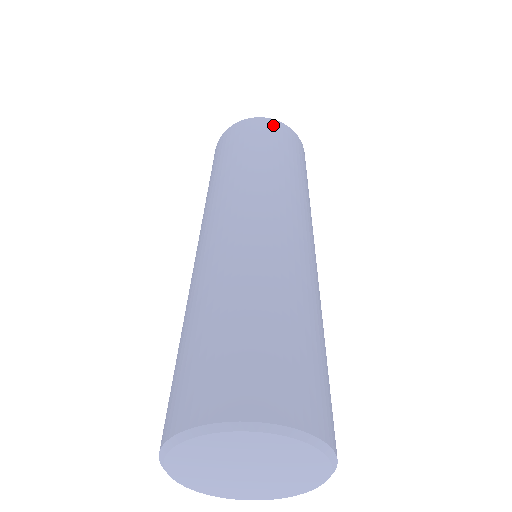
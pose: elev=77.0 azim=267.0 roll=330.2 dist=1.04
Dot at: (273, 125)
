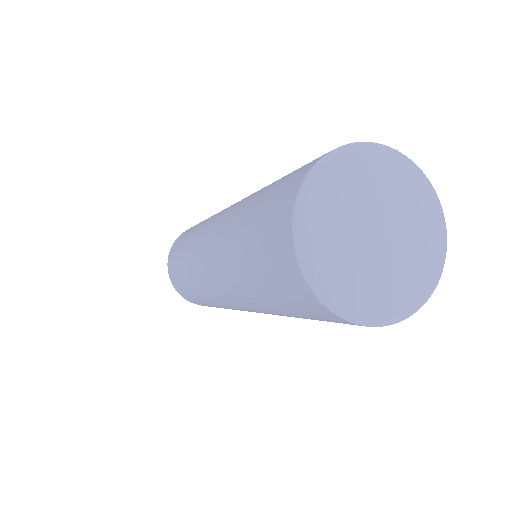
Dot at: occluded
